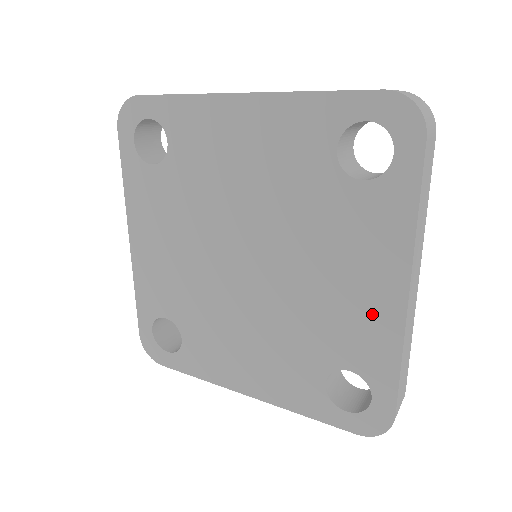
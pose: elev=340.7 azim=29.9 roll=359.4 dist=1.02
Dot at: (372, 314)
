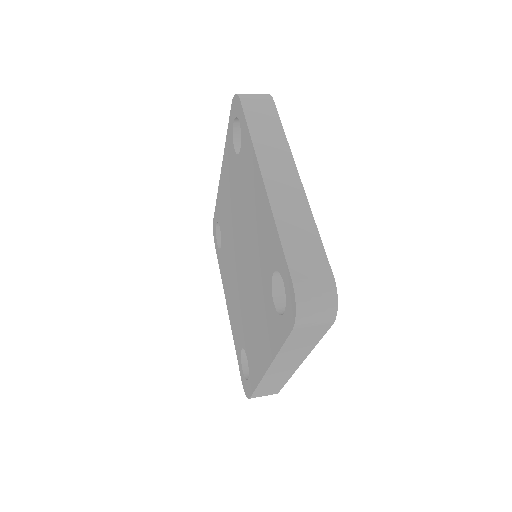
Dot at: (258, 355)
